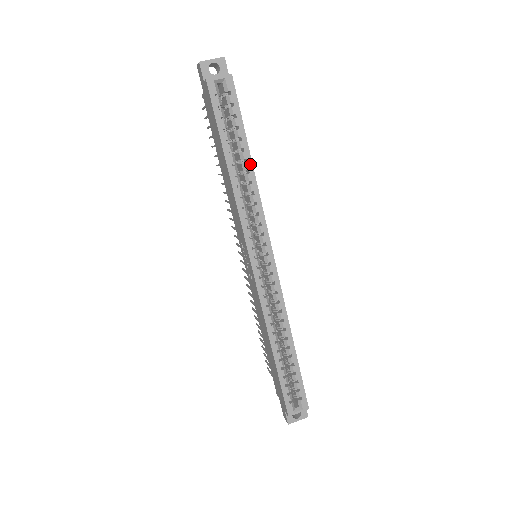
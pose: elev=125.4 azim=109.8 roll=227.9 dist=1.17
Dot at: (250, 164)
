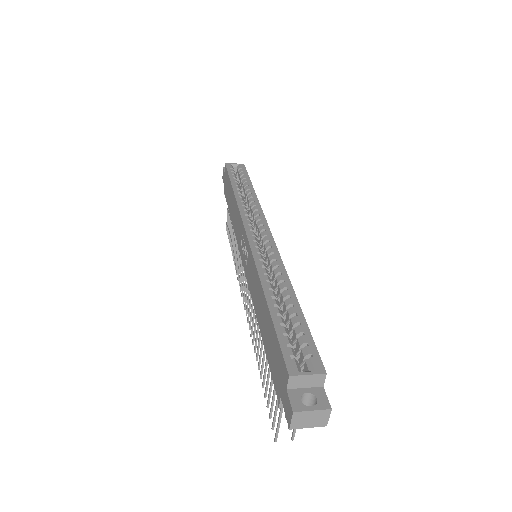
Dot at: (253, 191)
